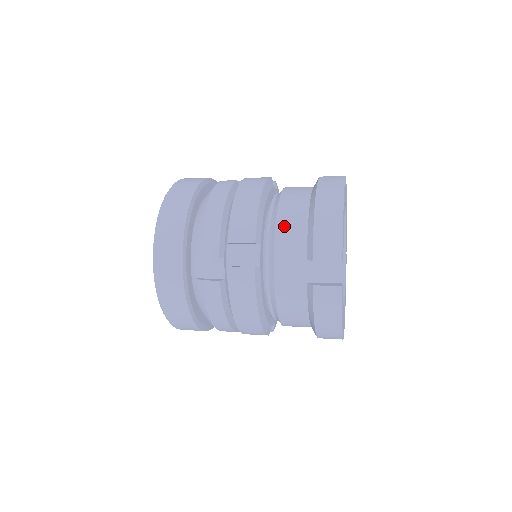
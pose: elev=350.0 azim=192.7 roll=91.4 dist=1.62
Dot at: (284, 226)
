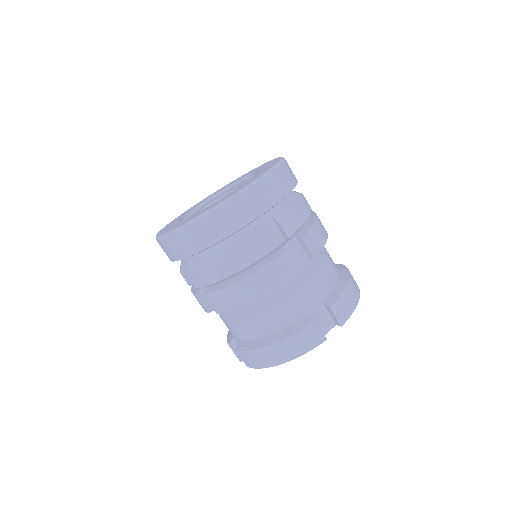
Dot at: (326, 268)
